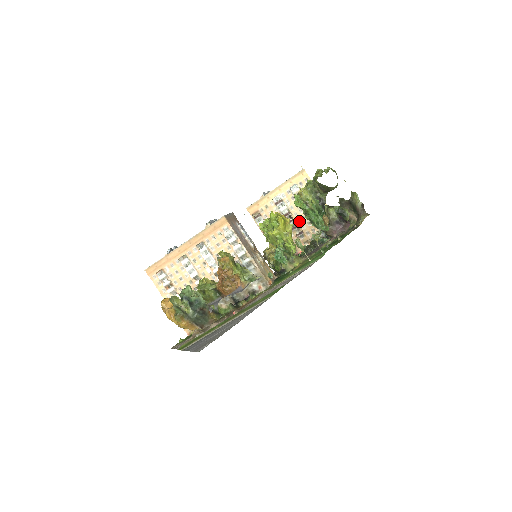
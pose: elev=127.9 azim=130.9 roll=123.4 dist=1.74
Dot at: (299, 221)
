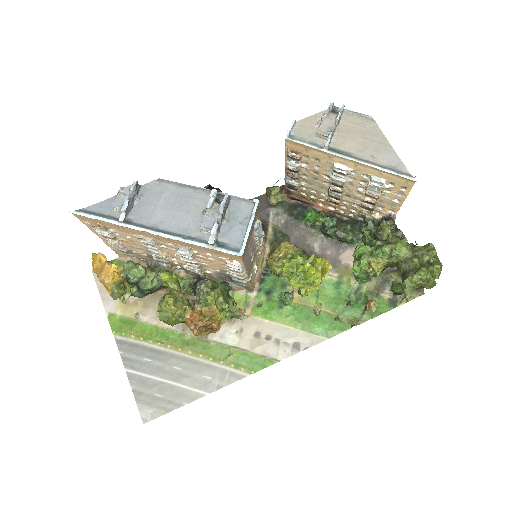
Dot at: (346, 195)
